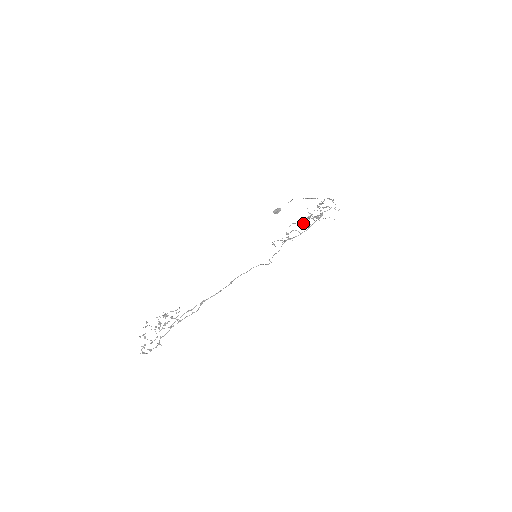
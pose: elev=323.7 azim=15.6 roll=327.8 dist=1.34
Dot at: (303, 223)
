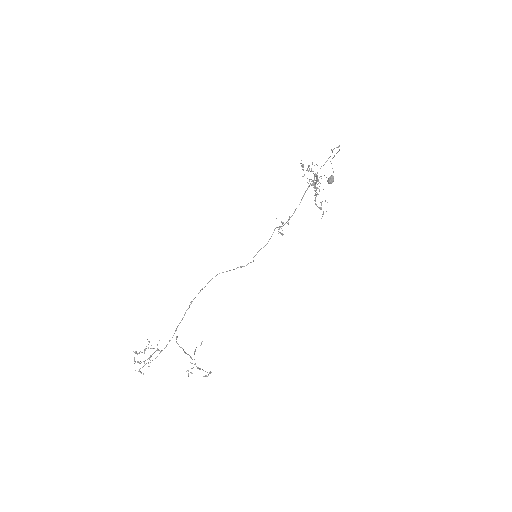
Dot at: occluded
